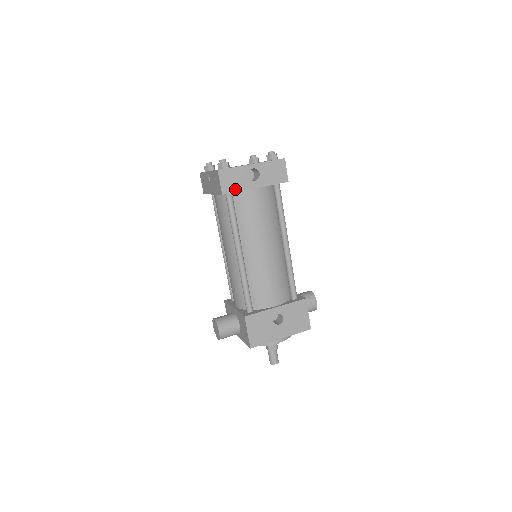
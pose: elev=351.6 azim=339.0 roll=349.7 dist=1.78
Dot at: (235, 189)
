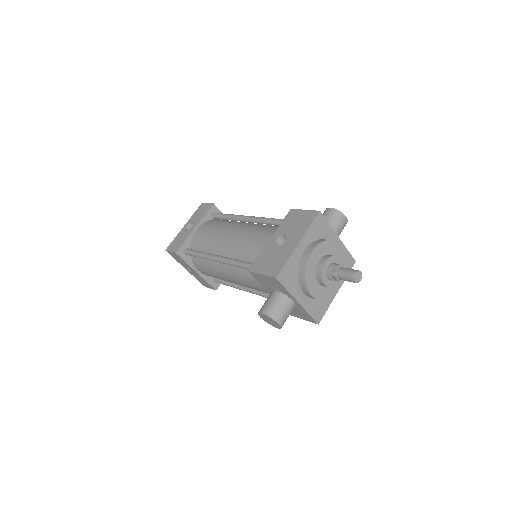
Dot at: (182, 243)
